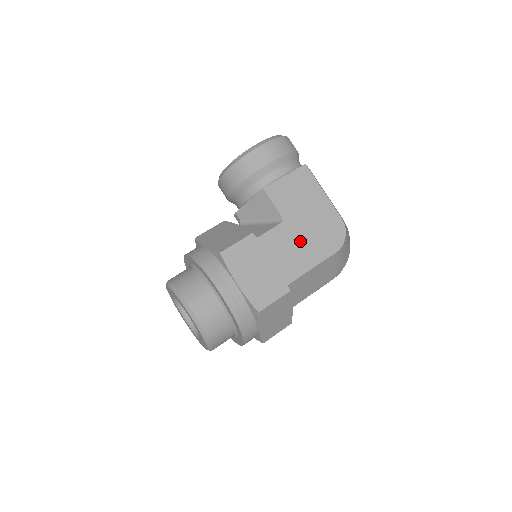
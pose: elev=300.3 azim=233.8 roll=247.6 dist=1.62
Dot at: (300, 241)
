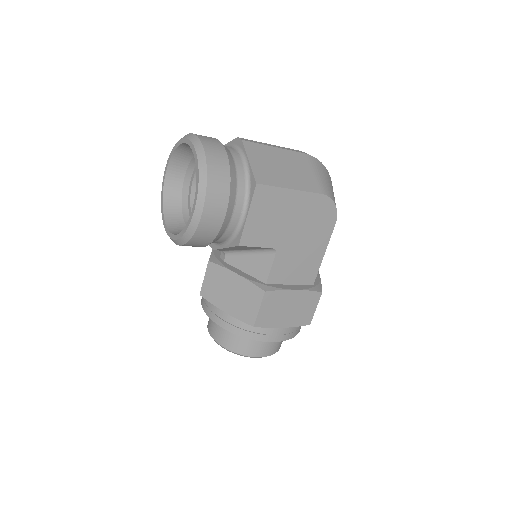
Dot at: (301, 248)
